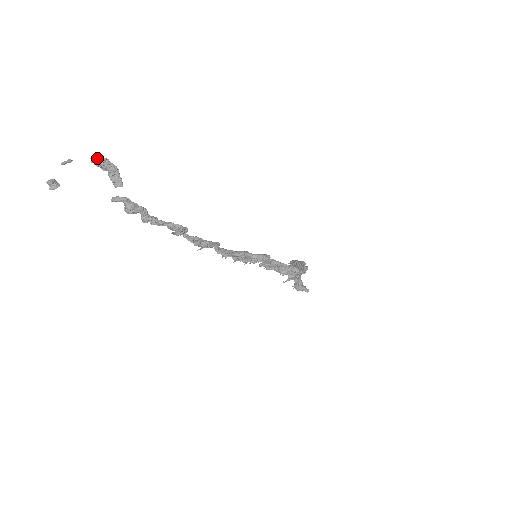
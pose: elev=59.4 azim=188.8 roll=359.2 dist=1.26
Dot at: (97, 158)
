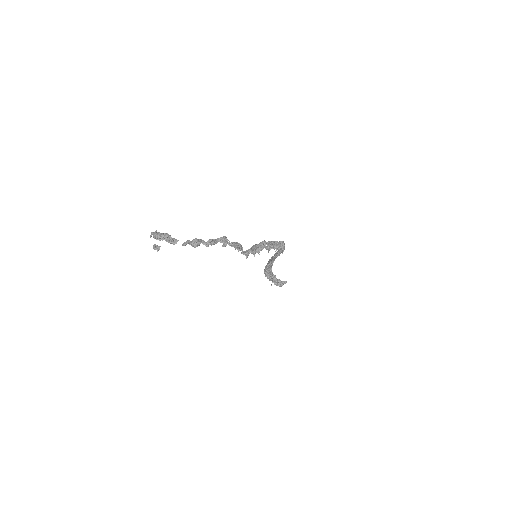
Dot at: (156, 233)
